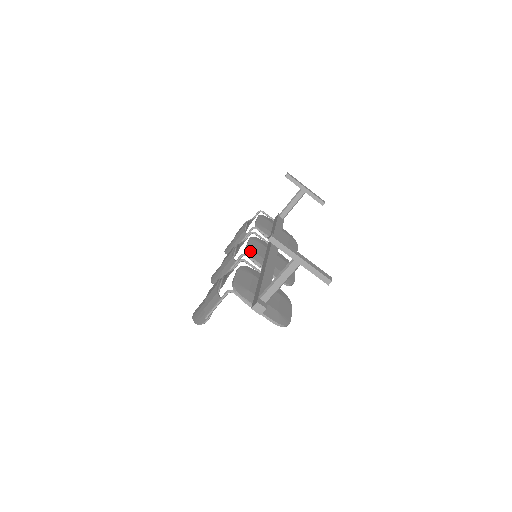
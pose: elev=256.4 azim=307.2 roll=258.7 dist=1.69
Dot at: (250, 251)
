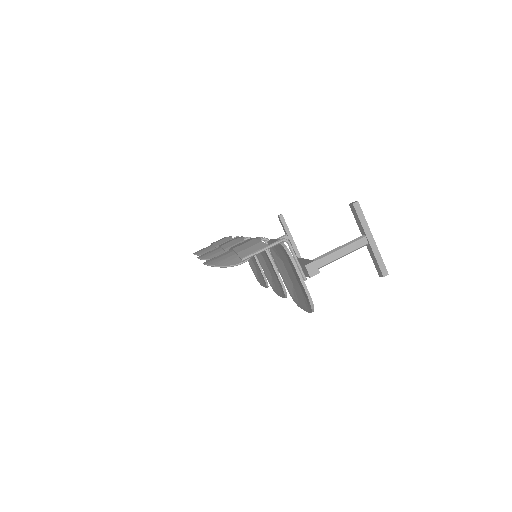
Dot at: occluded
